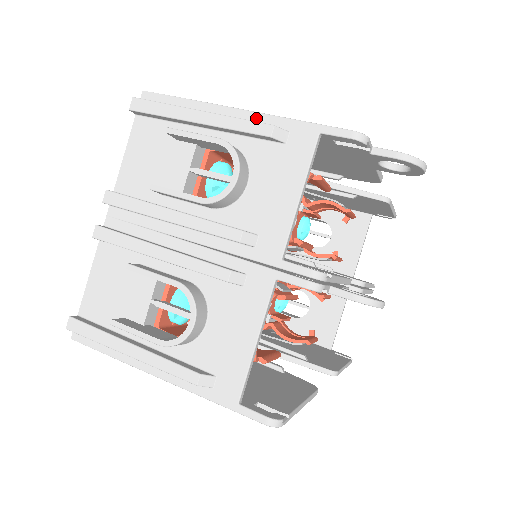
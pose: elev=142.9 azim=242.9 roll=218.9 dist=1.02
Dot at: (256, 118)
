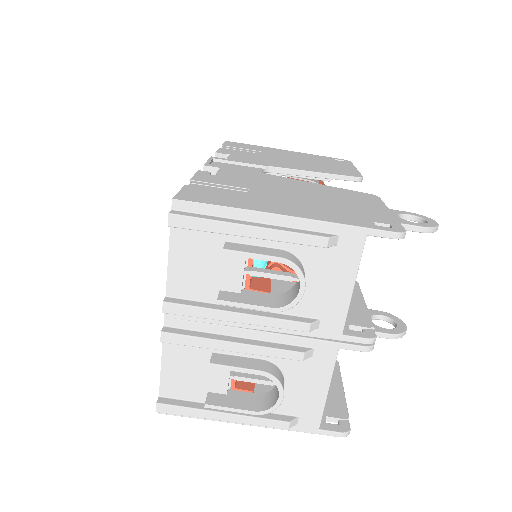
Dot at: (305, 224)
